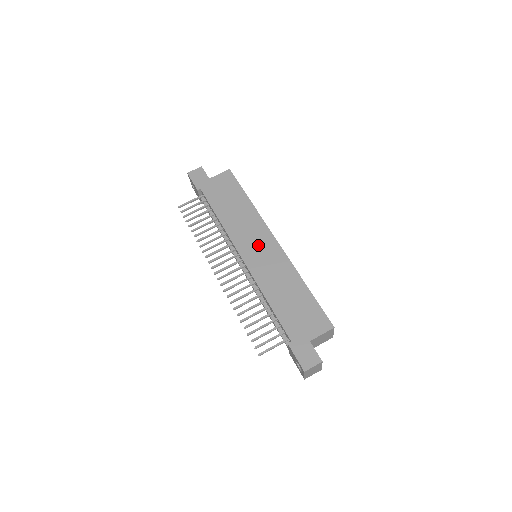
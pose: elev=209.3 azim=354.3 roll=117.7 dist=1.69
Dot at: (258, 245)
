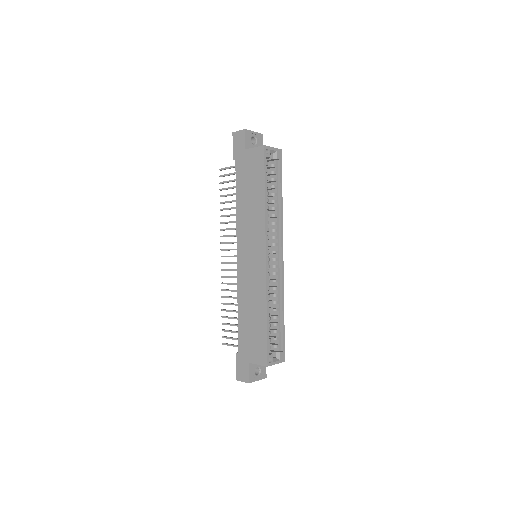
Dot at: (251, 253)
